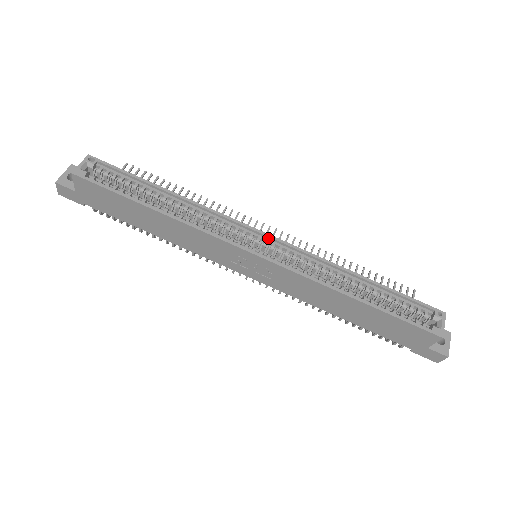
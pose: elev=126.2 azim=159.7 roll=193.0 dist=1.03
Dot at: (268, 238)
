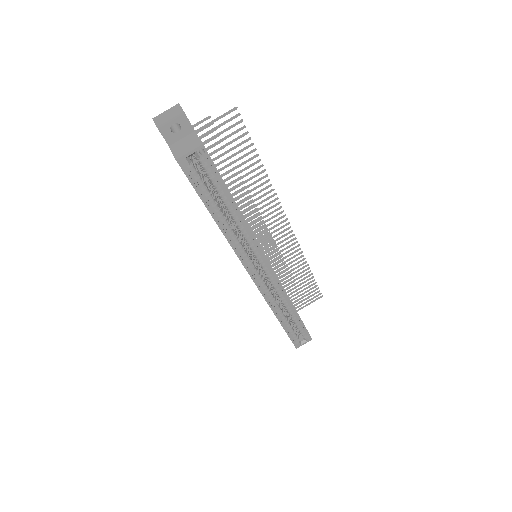
Dot at: (270, 269)
